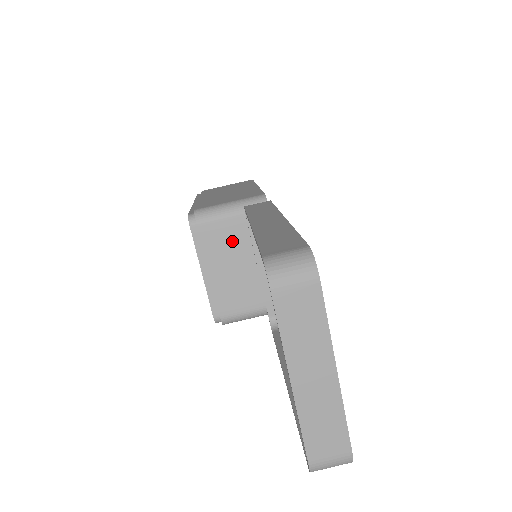
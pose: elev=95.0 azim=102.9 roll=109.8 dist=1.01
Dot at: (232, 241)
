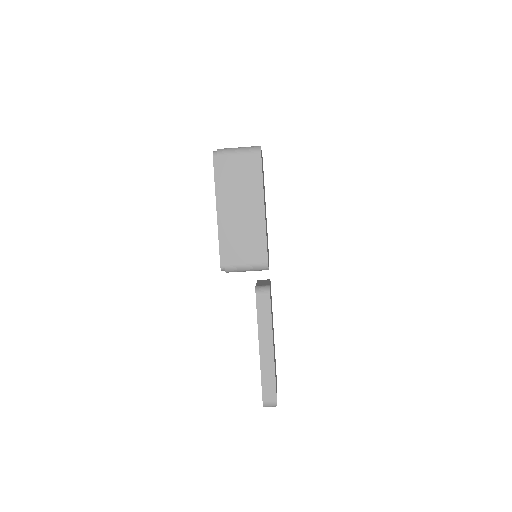
Dot at: occluded
